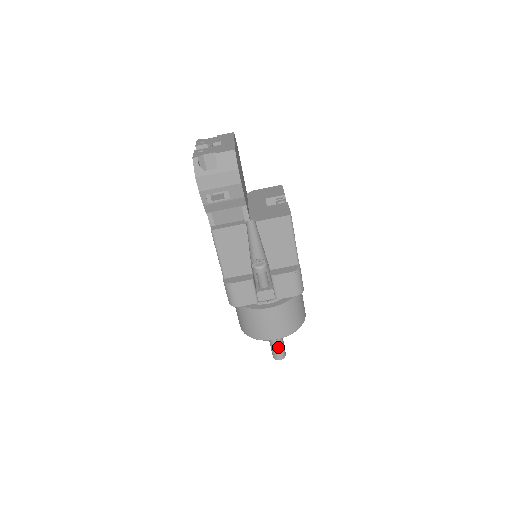
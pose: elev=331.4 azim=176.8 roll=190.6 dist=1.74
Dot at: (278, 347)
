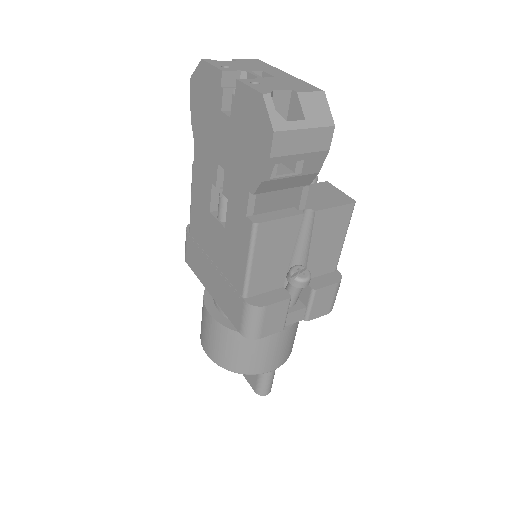
Dot at: (271, 380)
